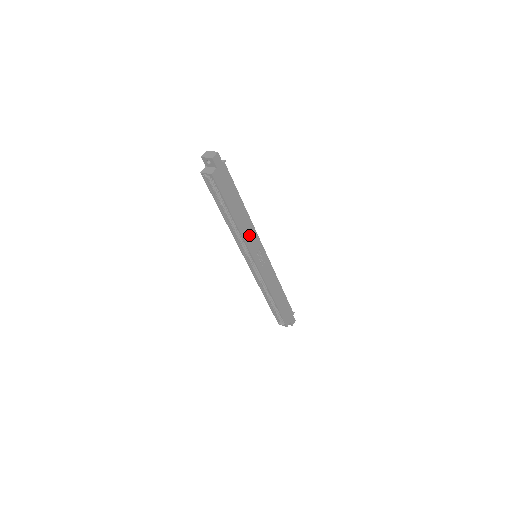
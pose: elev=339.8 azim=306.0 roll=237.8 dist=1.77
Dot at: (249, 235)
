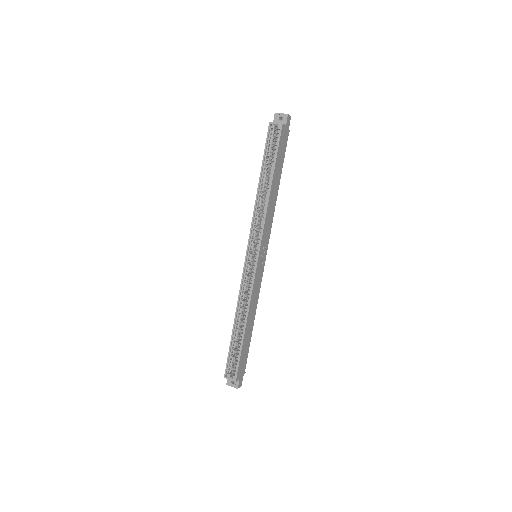
Dot at: (268, 220)
